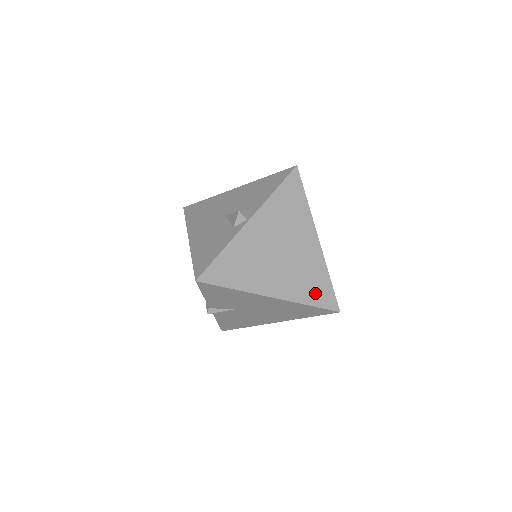
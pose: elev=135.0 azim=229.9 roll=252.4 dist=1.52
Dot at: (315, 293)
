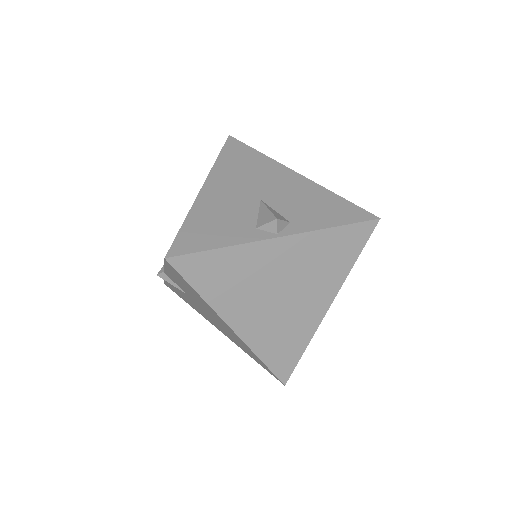
Dot at: (278, 353)
